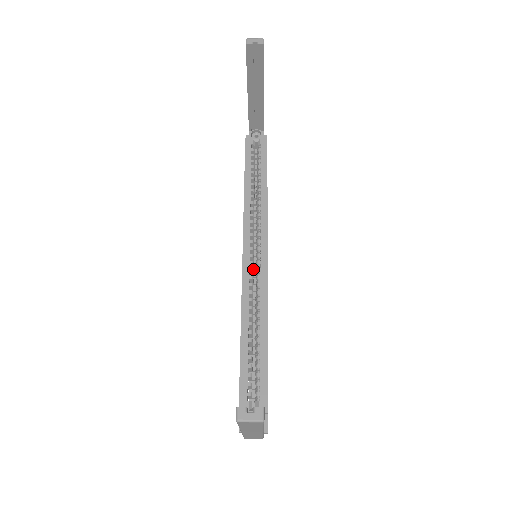
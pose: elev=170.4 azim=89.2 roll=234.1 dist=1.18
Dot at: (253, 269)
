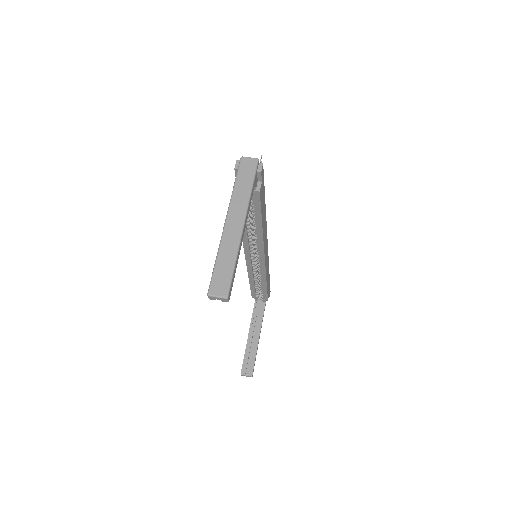
Dot at: occluded
